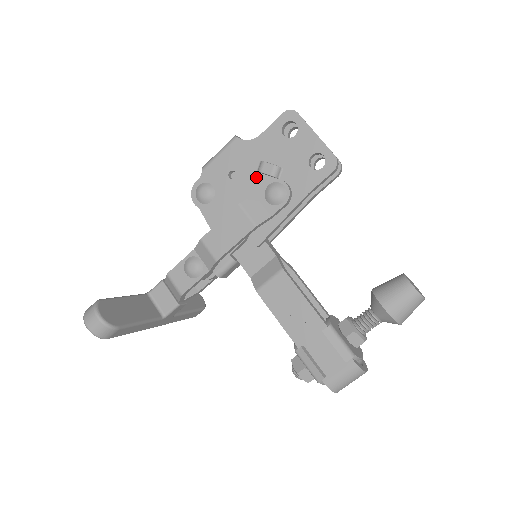
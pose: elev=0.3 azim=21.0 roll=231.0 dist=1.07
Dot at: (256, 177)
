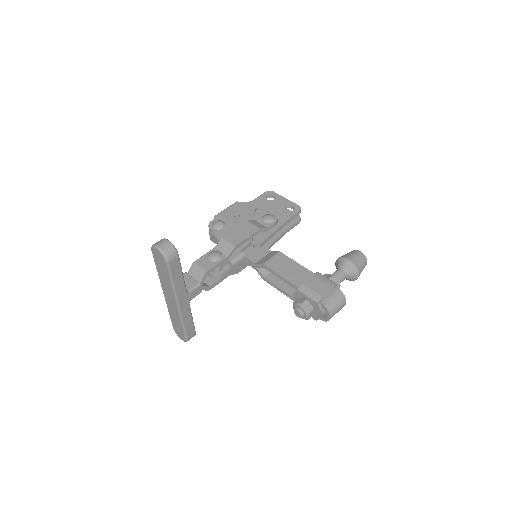
Dot at: (253, 216)
